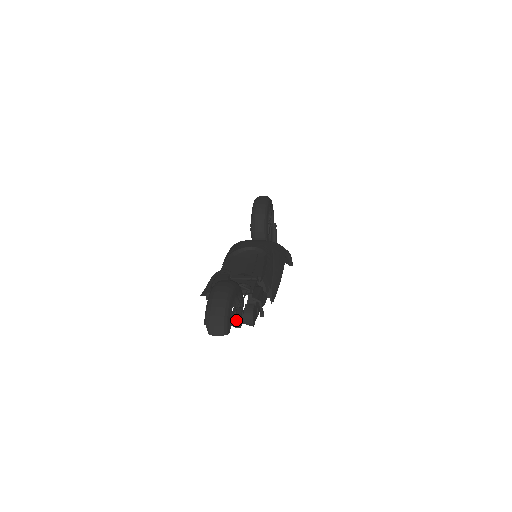
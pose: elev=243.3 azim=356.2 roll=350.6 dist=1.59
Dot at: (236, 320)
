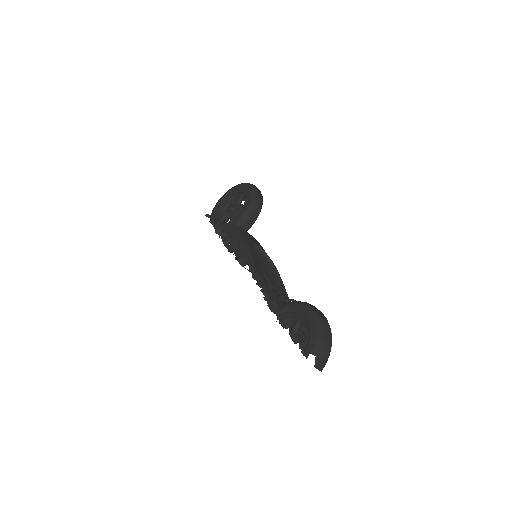
Dot at: occluded
